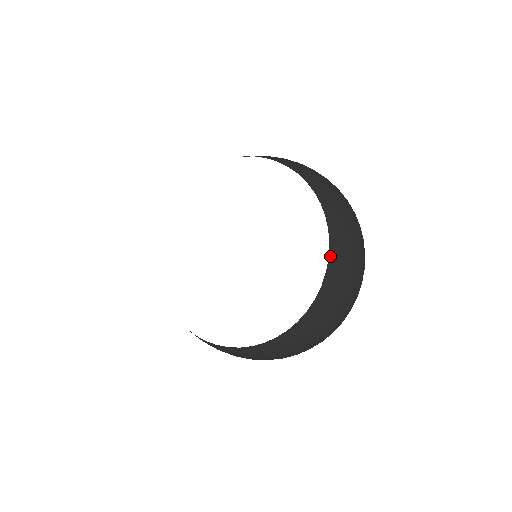
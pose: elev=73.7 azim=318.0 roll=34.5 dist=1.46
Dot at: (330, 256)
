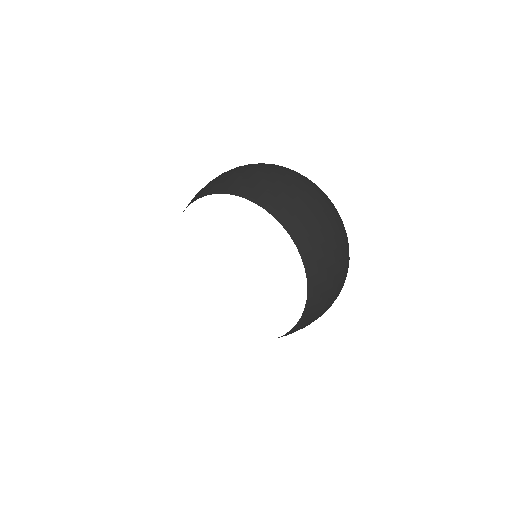
Dot at: (309, 287)
